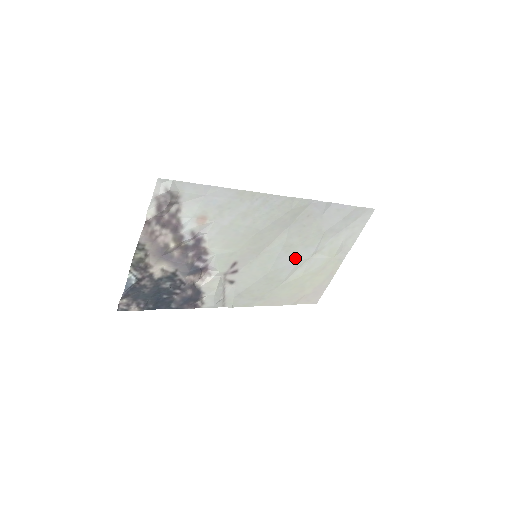
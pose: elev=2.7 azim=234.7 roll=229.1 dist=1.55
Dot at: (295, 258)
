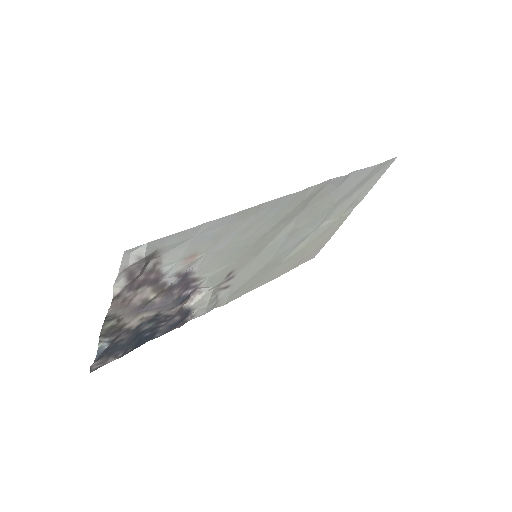
Dot at: (300, 237)
